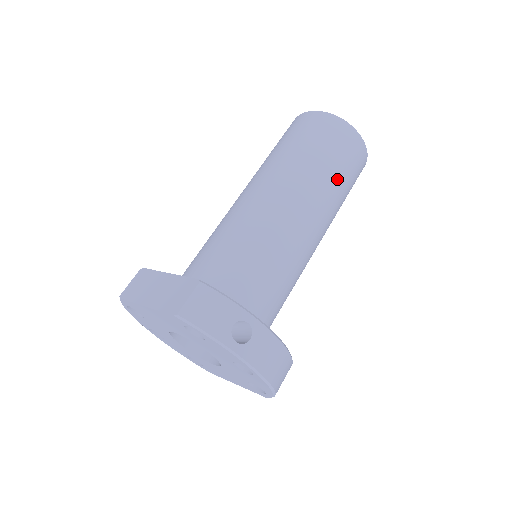
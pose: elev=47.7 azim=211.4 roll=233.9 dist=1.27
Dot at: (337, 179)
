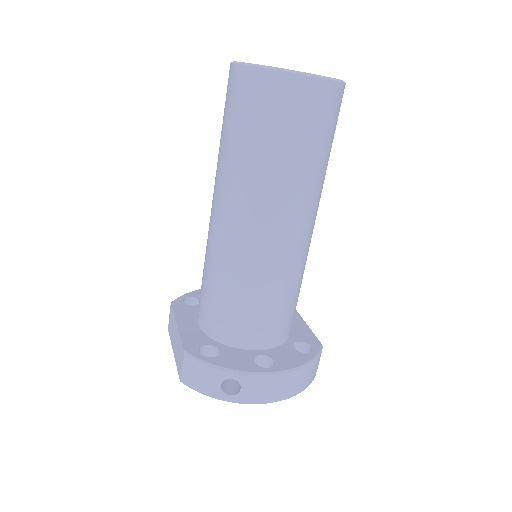
Dot at: (290, 159)
